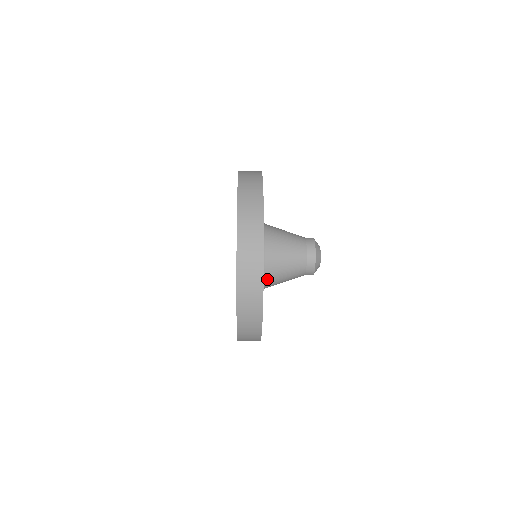
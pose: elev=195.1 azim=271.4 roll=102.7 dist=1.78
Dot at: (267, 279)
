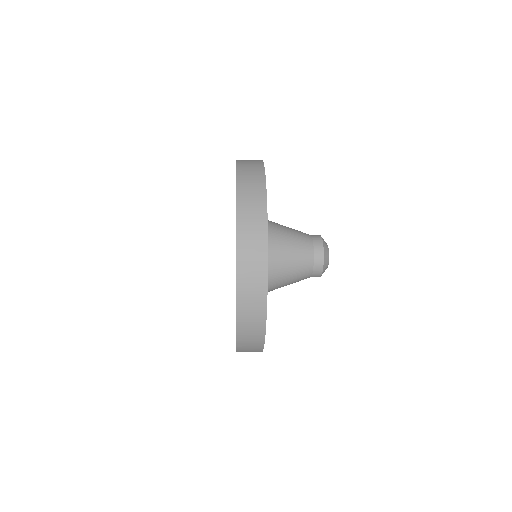
Dot at: (269, 284)
